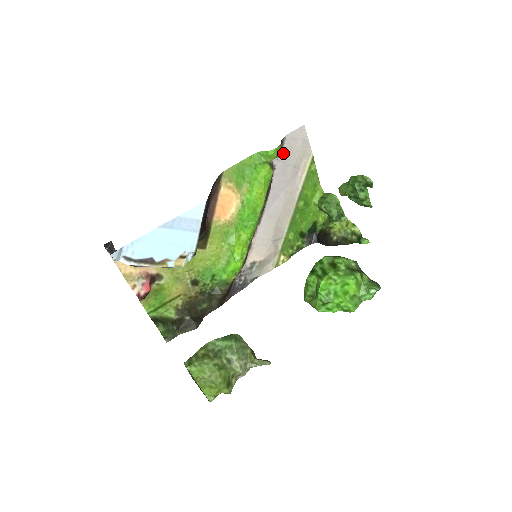
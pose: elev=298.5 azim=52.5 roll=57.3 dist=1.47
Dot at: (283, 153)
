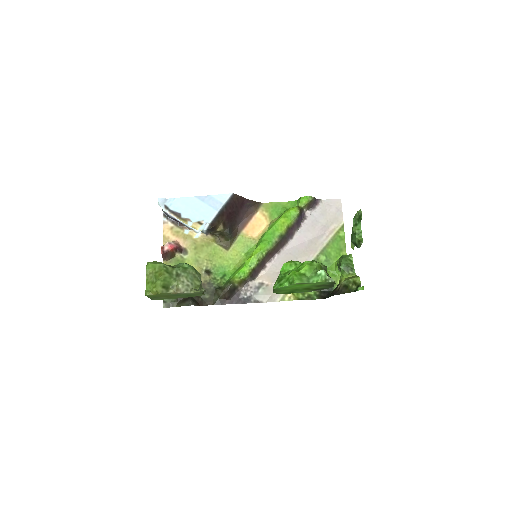
Dot at: (317, 211)
